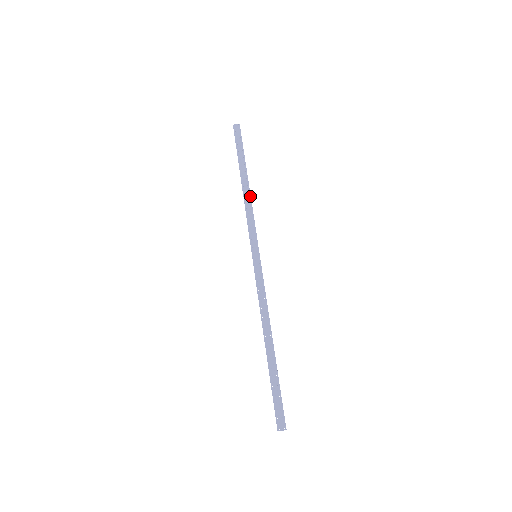
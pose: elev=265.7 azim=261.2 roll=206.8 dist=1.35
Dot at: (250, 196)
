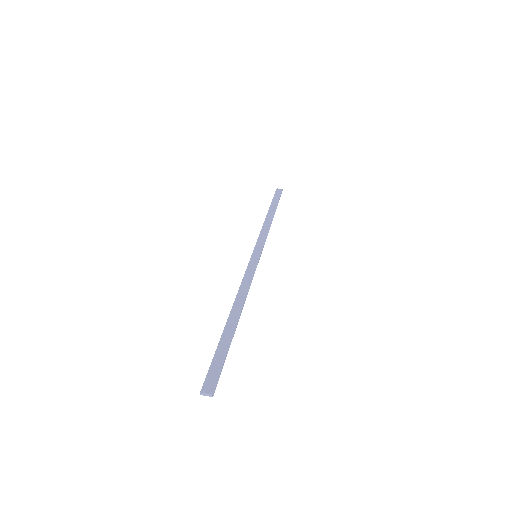
Dot at: (271, 223)
